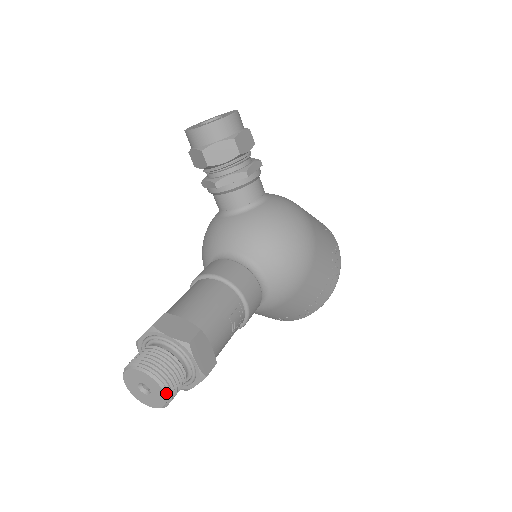
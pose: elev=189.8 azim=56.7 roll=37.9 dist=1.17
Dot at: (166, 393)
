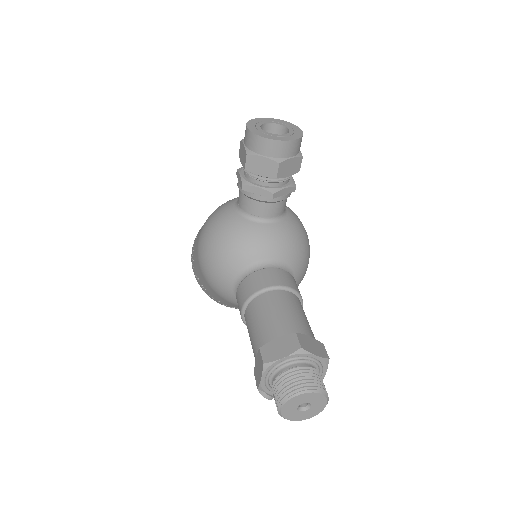
Dot at: occluded
